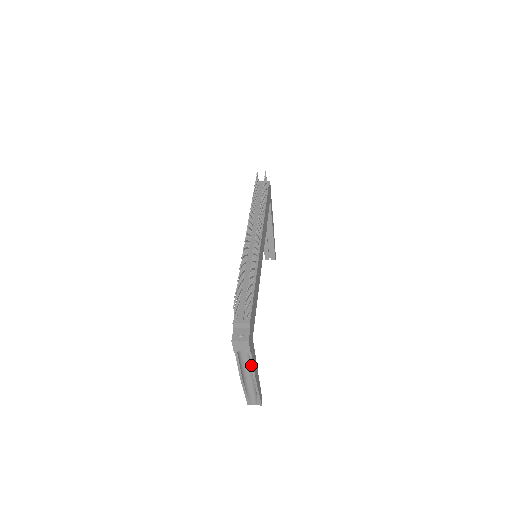
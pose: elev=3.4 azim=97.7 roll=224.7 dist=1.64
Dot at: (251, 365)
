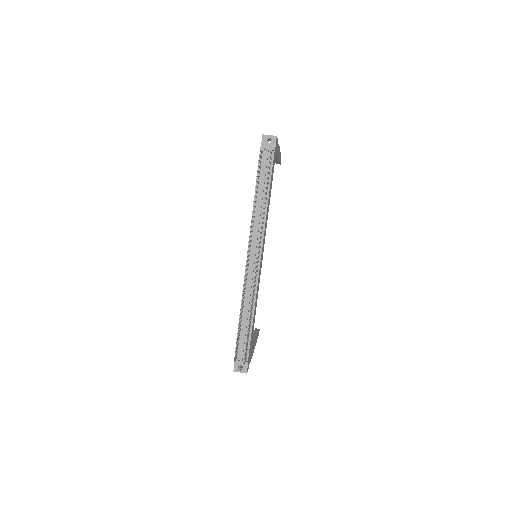
Dot at: occluded
